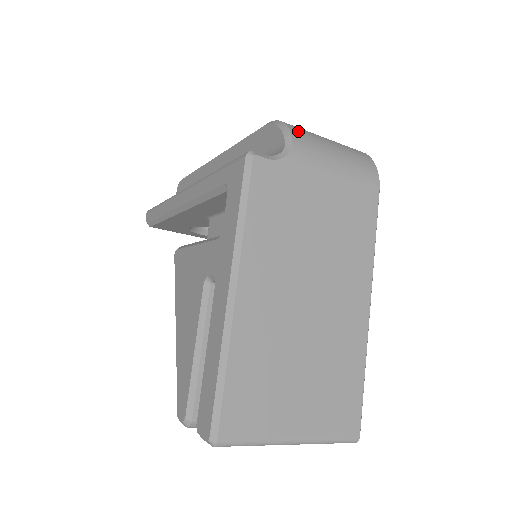
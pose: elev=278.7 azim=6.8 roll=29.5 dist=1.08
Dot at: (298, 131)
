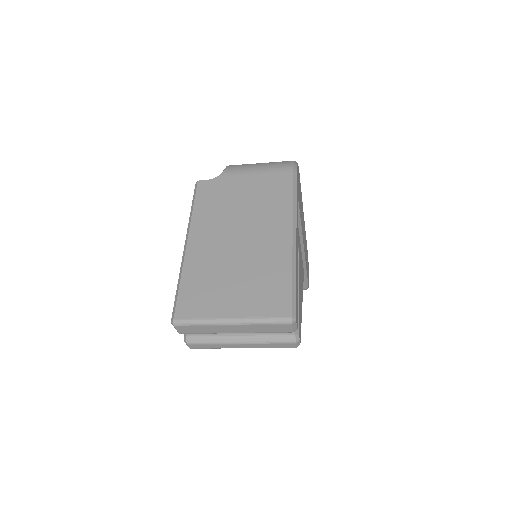
Dot at: (235, 165)
